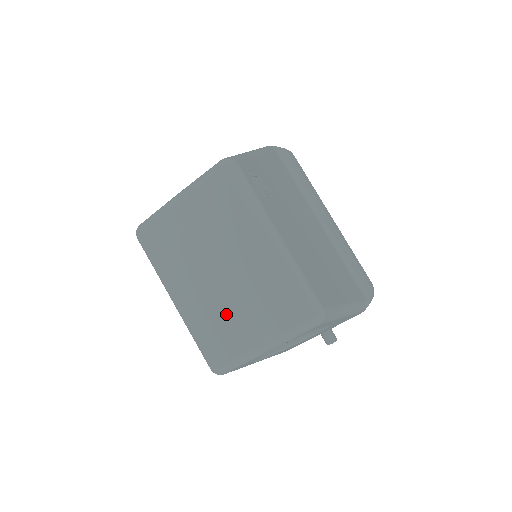
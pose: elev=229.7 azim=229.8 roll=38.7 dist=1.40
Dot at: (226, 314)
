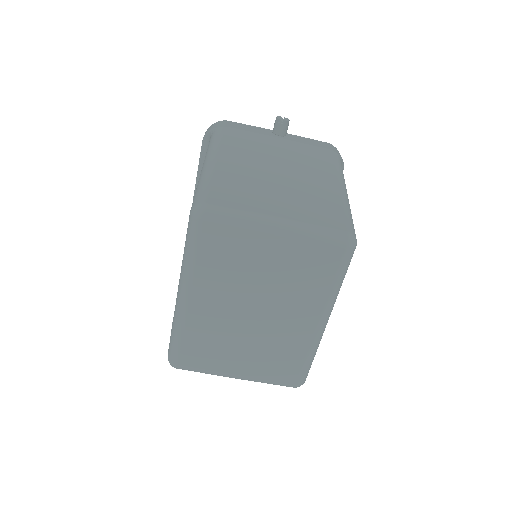
Dot at: (229, 341)
